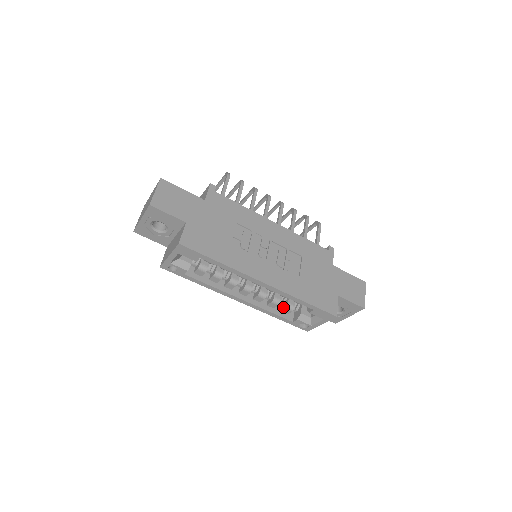
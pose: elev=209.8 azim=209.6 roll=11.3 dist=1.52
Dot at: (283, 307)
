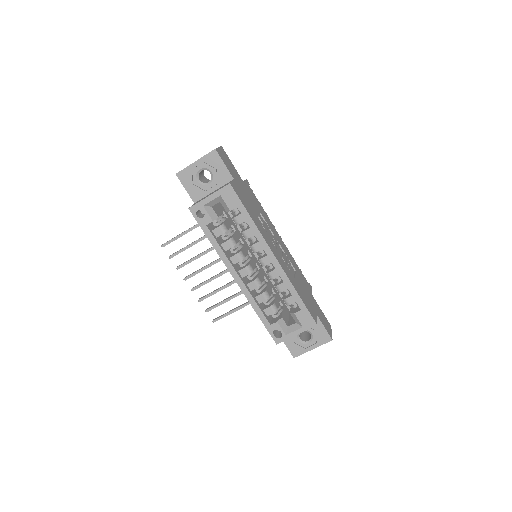
Dot at: (267, 306)
